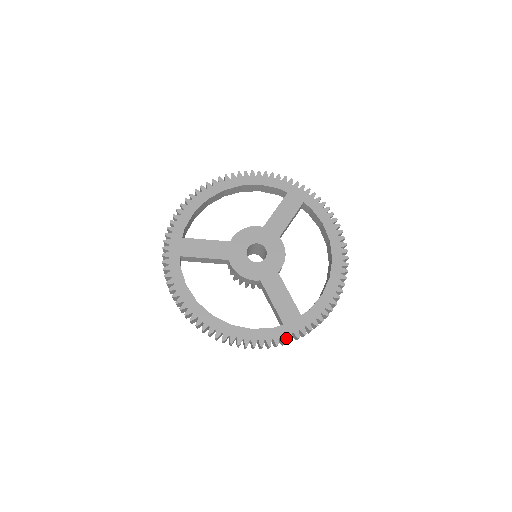
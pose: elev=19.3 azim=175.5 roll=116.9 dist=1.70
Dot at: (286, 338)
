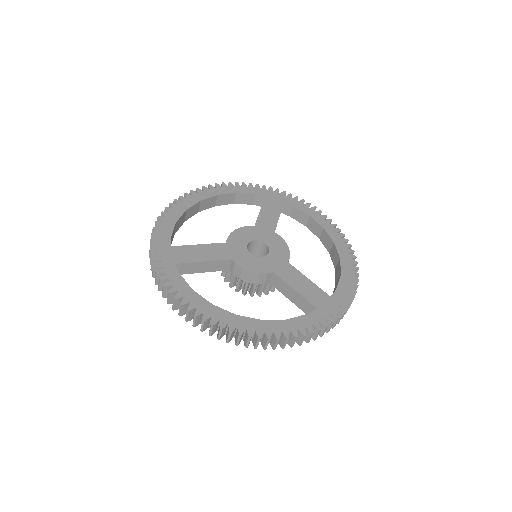
Dot at: occluded
